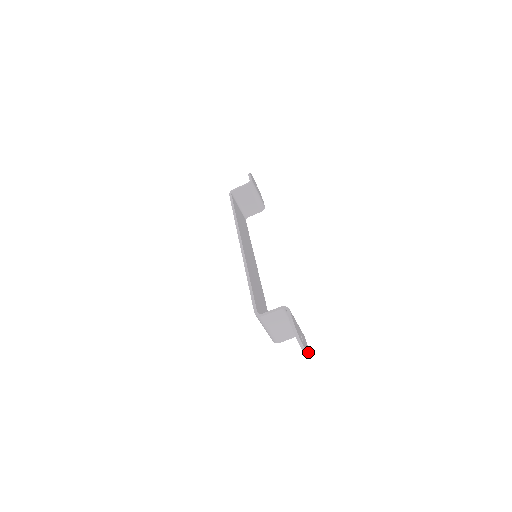
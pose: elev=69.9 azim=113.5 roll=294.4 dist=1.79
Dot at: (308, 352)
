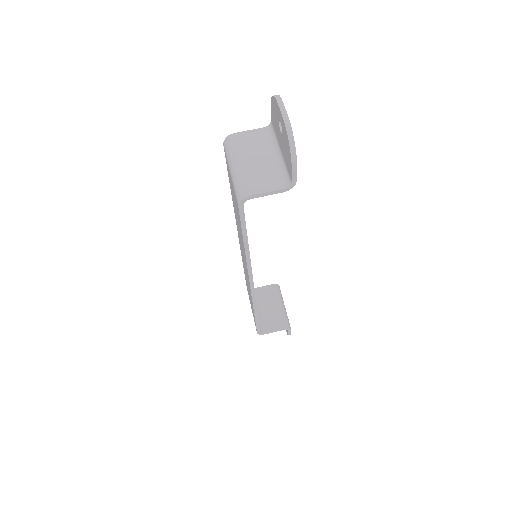
Dot at: (293, 138)
